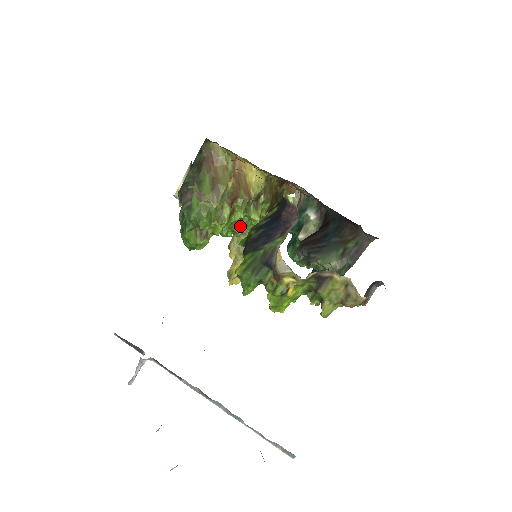
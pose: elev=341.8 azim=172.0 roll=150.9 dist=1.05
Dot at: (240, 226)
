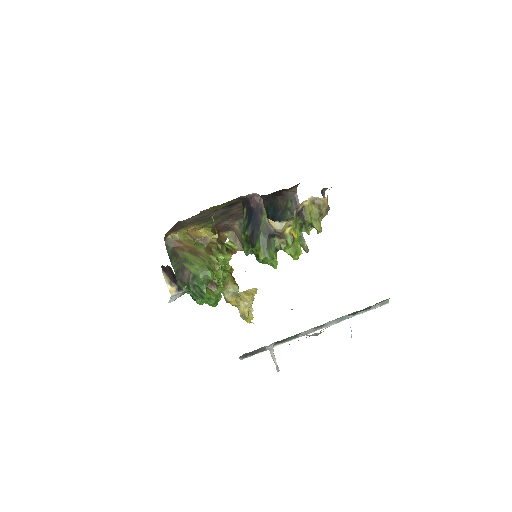
Dot at: (225, 270)
